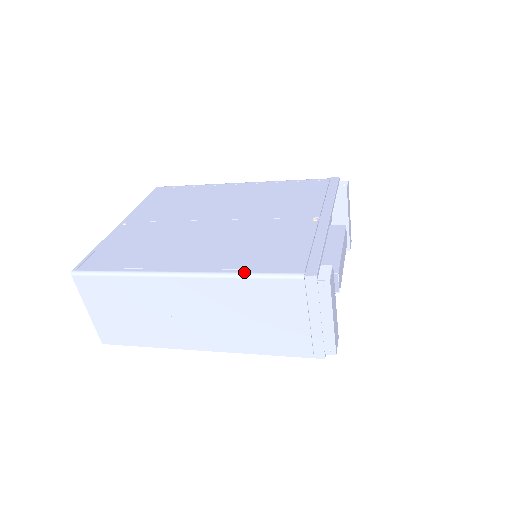
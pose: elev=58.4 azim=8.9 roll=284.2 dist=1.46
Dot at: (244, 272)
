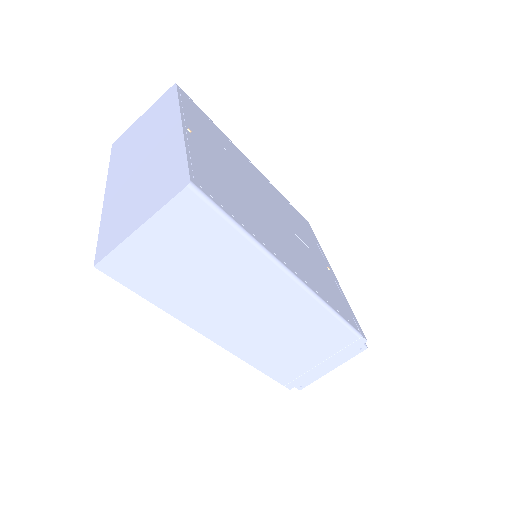
Dot at: (332, 307)
